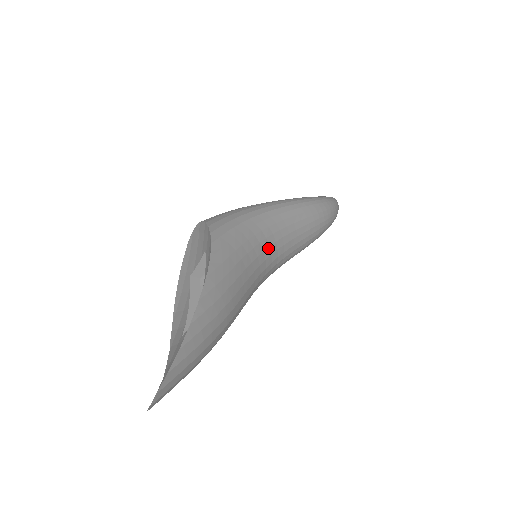
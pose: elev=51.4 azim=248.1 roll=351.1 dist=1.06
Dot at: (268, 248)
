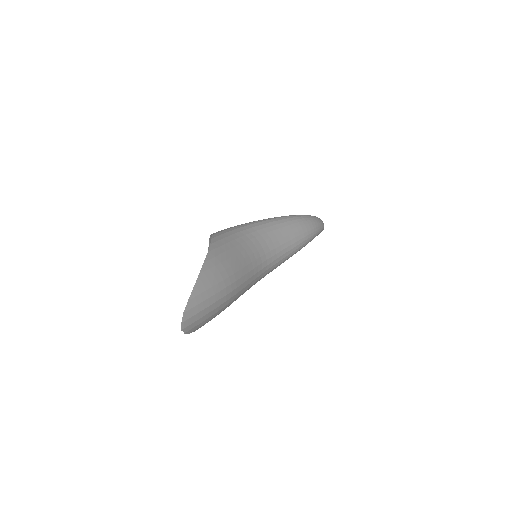
Dot at: (259, 244)
